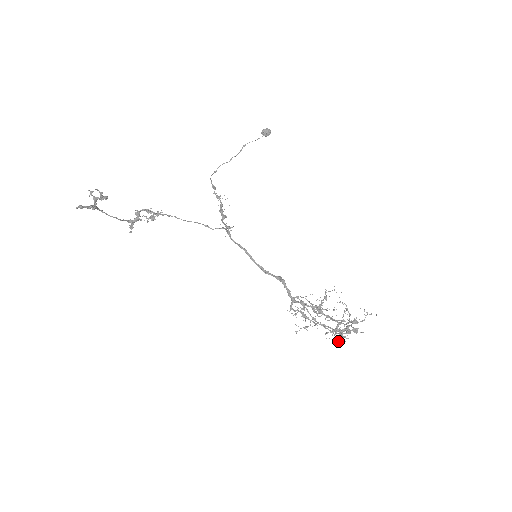
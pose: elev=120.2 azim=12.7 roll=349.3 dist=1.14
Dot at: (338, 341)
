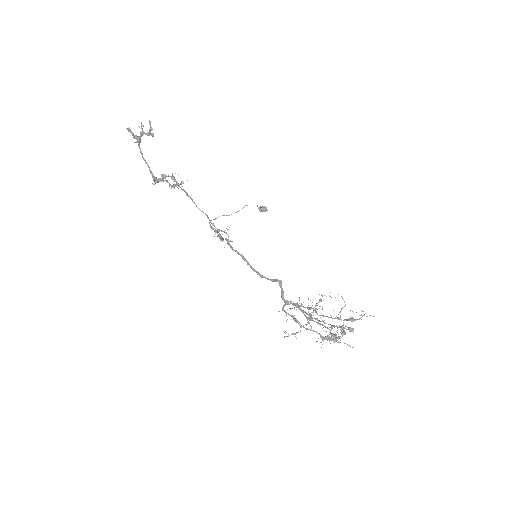
Dot at: (334, 334)
